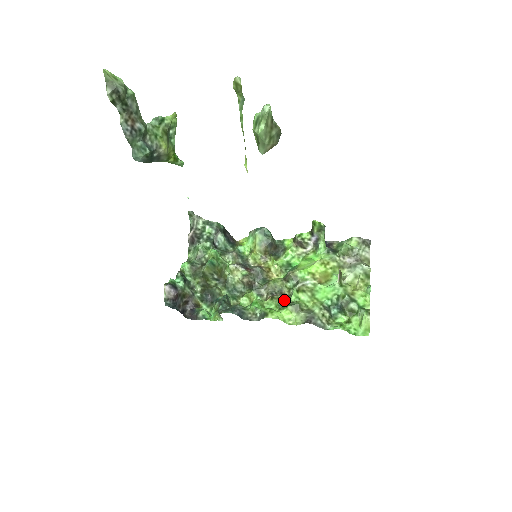
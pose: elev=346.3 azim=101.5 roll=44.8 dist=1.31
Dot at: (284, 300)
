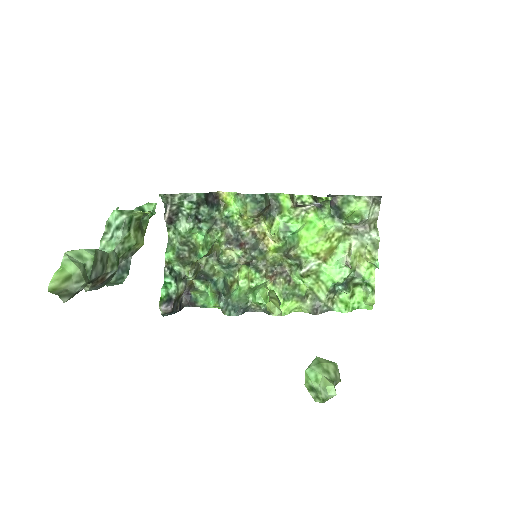
Dot at: (287, 283)
